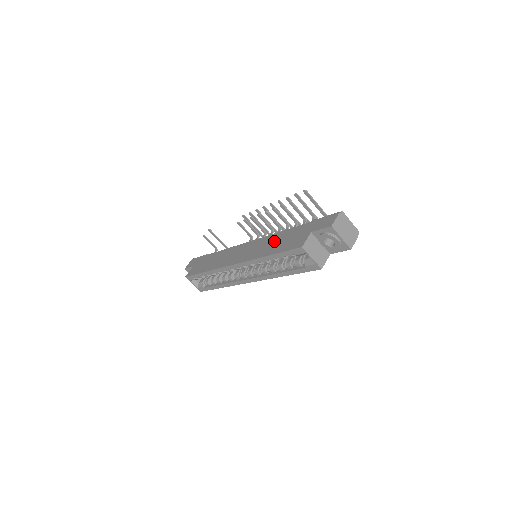
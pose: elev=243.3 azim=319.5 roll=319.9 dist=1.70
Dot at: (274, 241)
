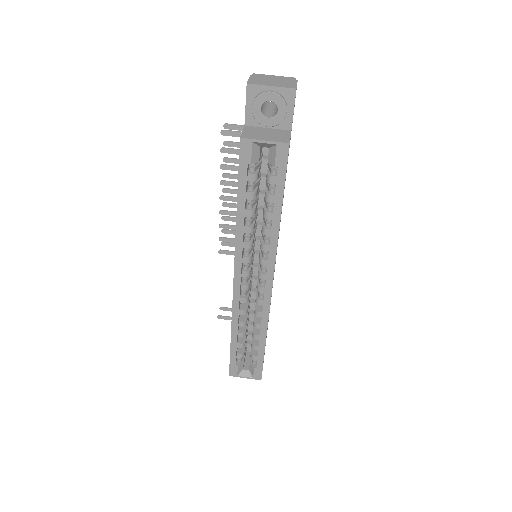
Dot at: occluded
